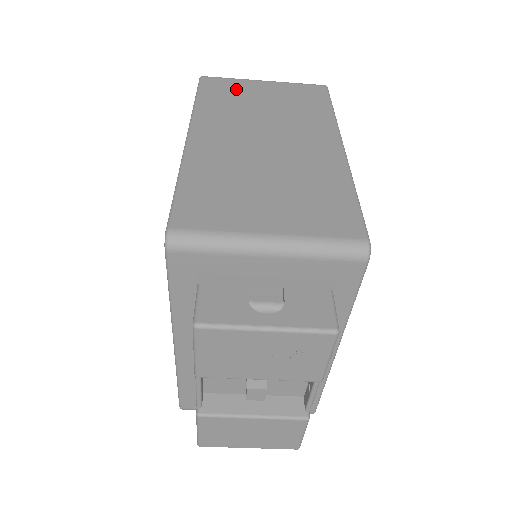
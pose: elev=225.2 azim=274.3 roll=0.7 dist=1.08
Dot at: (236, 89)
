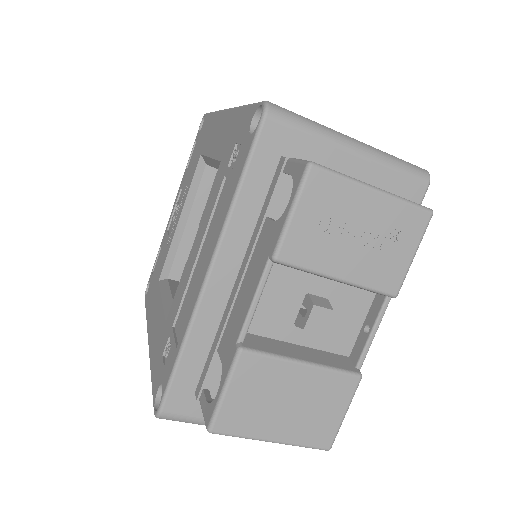
Dot at: occluded
